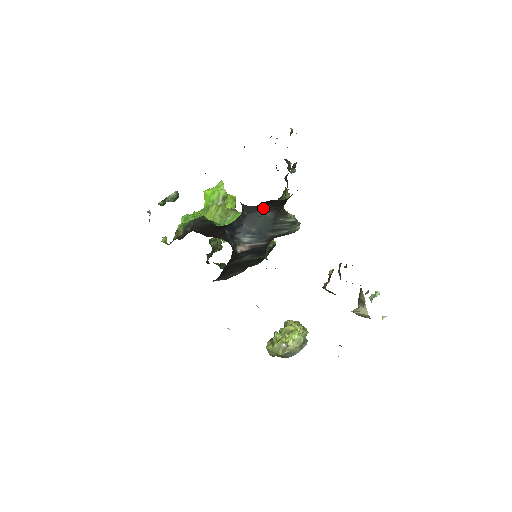
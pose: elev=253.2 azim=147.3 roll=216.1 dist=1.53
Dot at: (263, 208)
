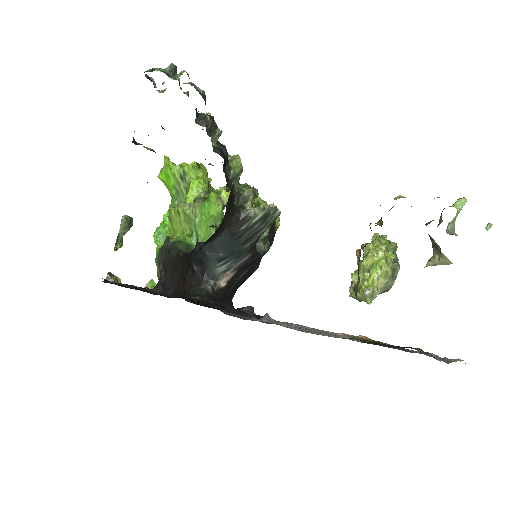
Dot at: occluded
